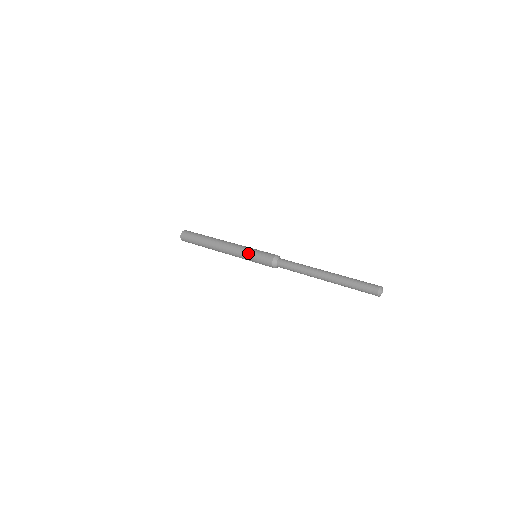
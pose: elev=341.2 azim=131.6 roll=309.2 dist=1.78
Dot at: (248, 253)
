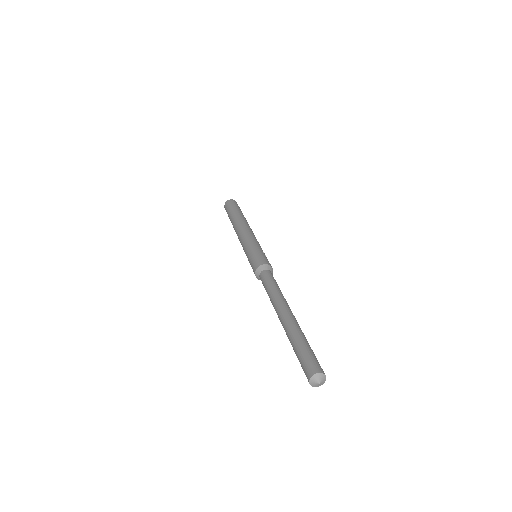
Dot at: (250, 246)
